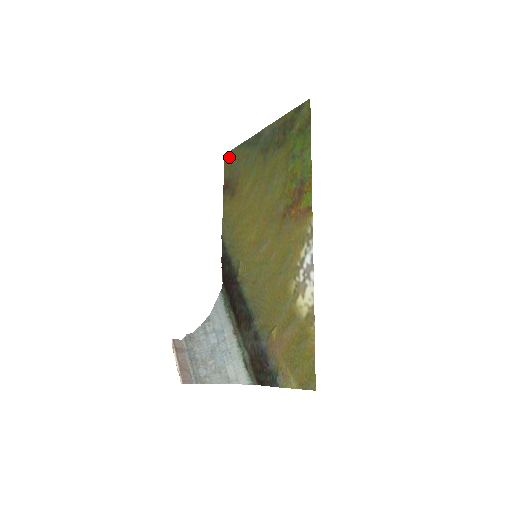
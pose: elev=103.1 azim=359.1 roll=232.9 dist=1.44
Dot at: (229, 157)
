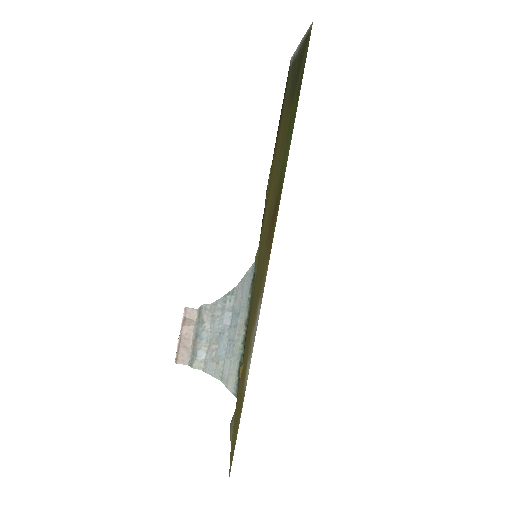
Dot at: occluded
